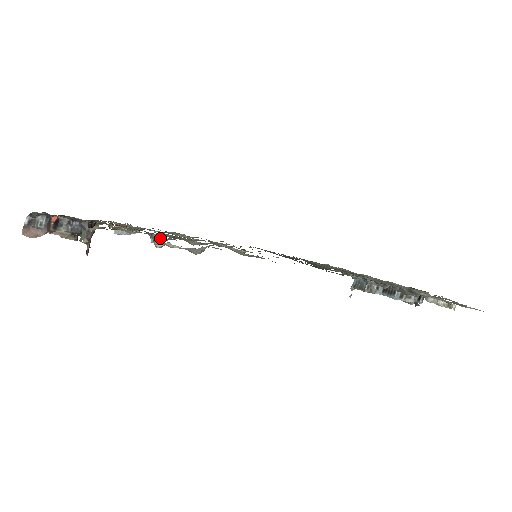
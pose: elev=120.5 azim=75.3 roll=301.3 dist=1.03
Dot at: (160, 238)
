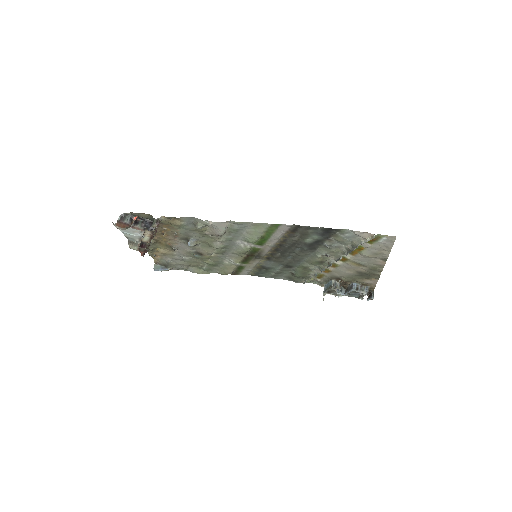
Dot at: (194, 243)
